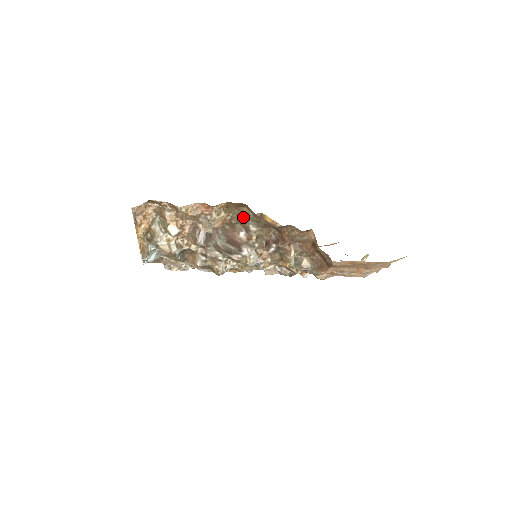
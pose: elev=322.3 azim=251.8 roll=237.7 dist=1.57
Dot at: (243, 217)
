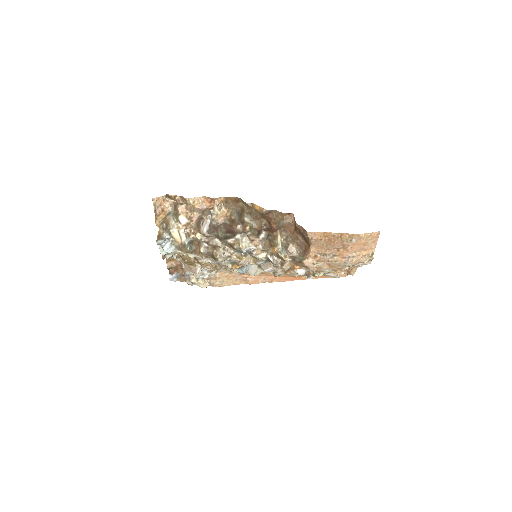
Dot at: (240, 212)
